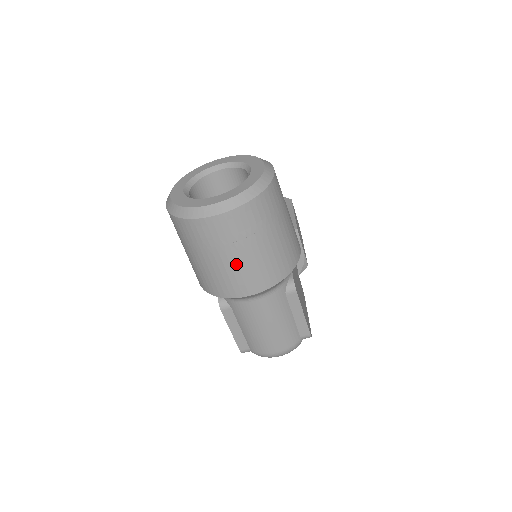
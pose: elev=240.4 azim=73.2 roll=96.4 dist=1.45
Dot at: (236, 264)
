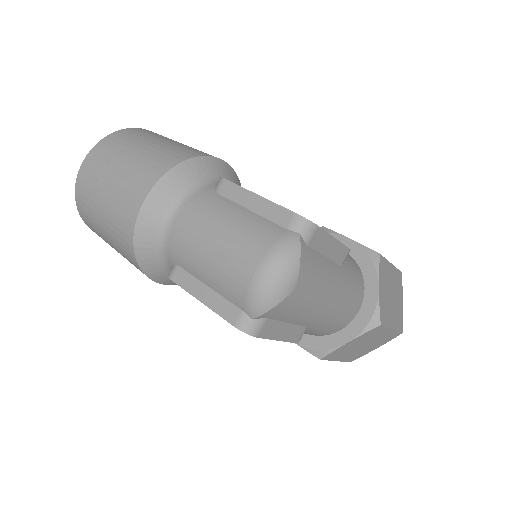
Dot at: (115, 184)
